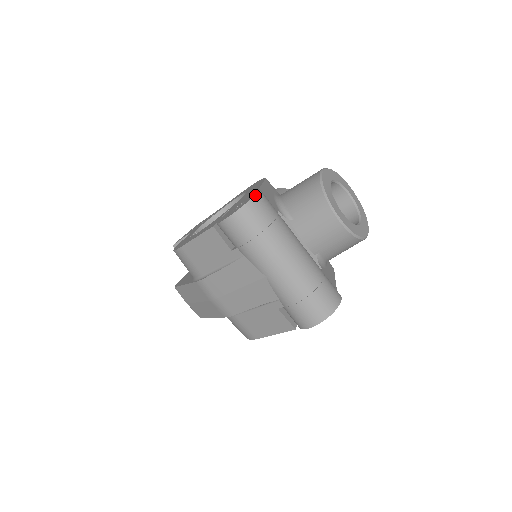
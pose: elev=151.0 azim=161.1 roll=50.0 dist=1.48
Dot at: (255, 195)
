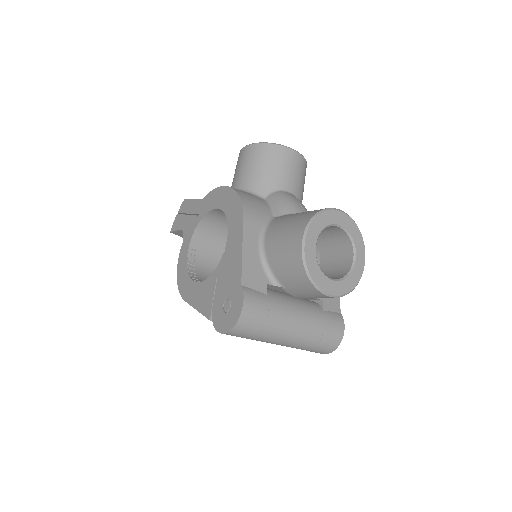
Dot at: (240, 314)
